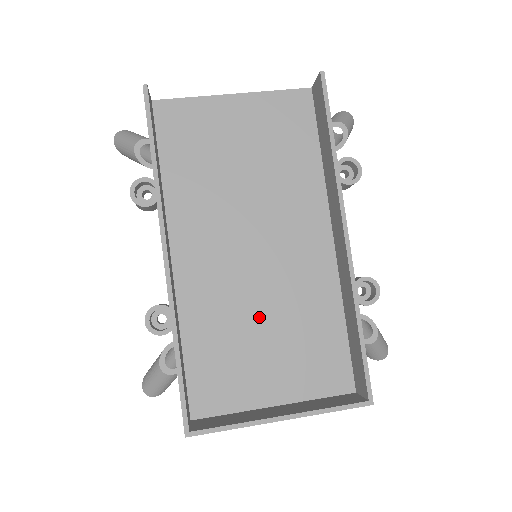
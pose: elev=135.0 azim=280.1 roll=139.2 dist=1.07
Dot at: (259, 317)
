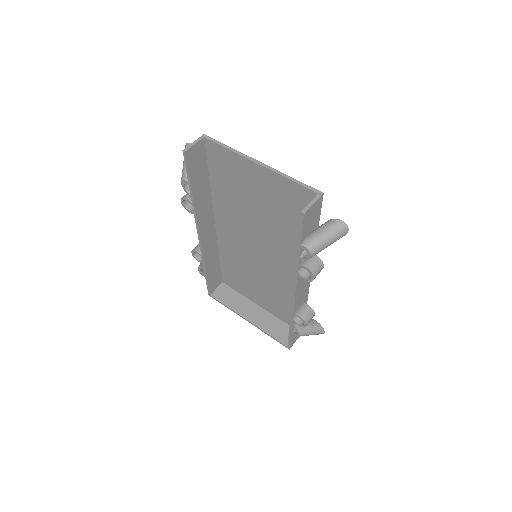
Dot at: (257, 275)
